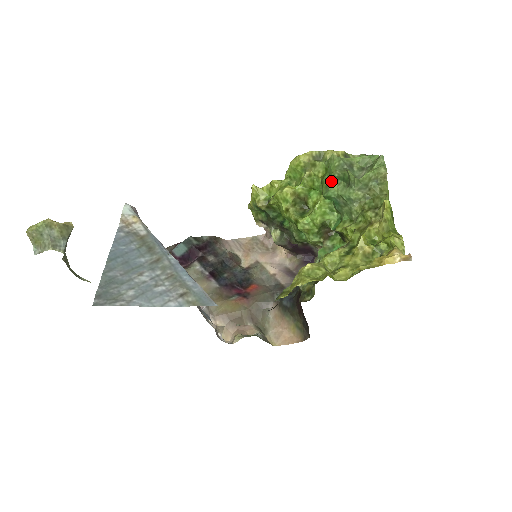
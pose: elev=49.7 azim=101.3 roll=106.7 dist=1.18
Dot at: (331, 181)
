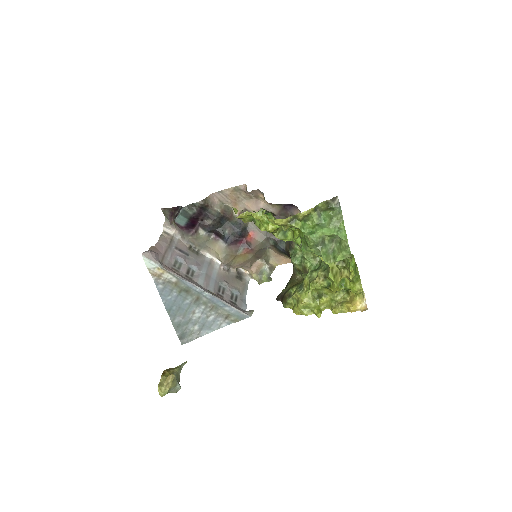
Dot at: occluded
